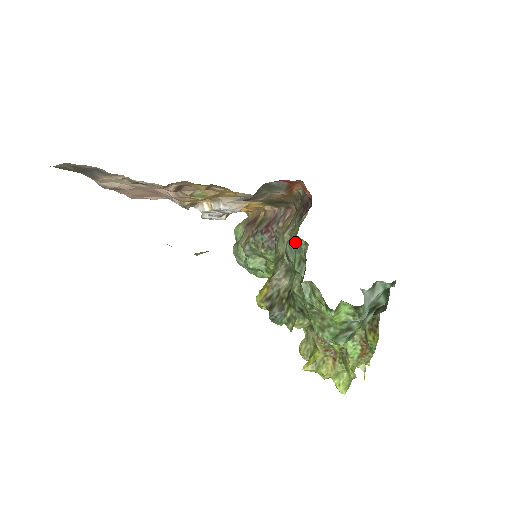
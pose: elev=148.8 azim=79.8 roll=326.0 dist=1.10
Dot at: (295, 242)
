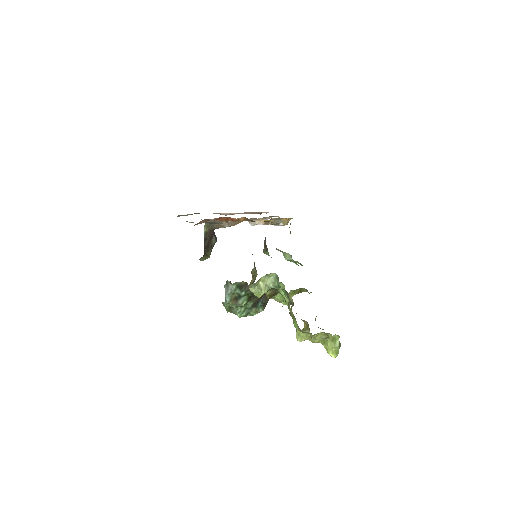
Dot at: occluded
